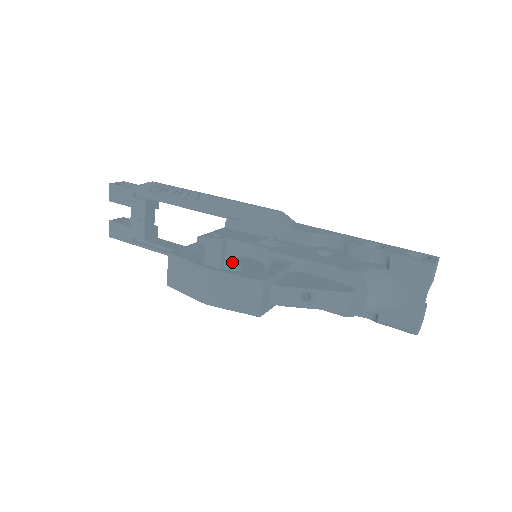
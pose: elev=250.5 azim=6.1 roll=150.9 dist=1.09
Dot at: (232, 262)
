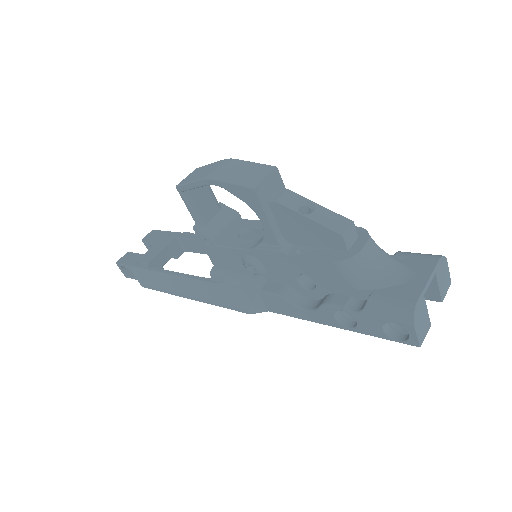
Dot at: (235, 233)
